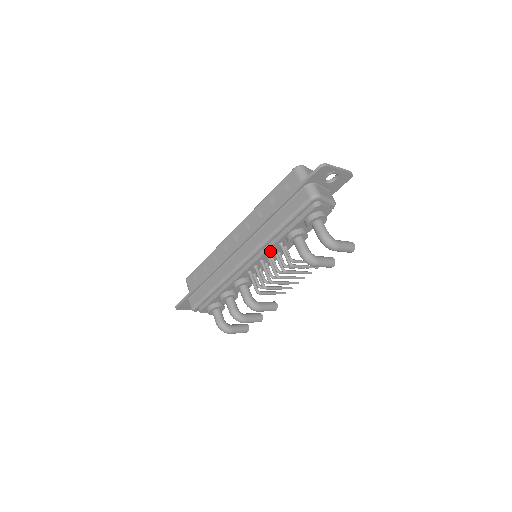
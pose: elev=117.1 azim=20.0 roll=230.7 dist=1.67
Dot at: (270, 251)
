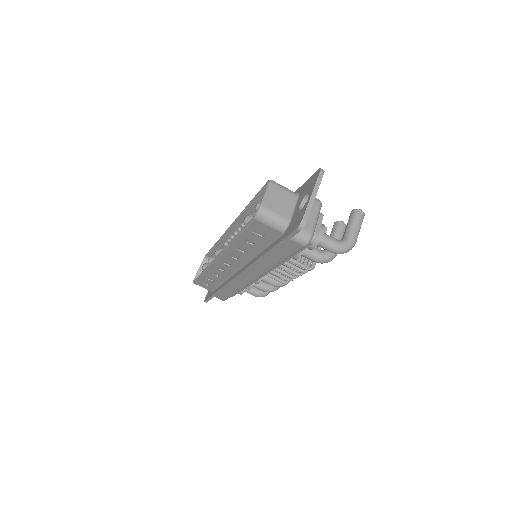
Dot at: occluded
